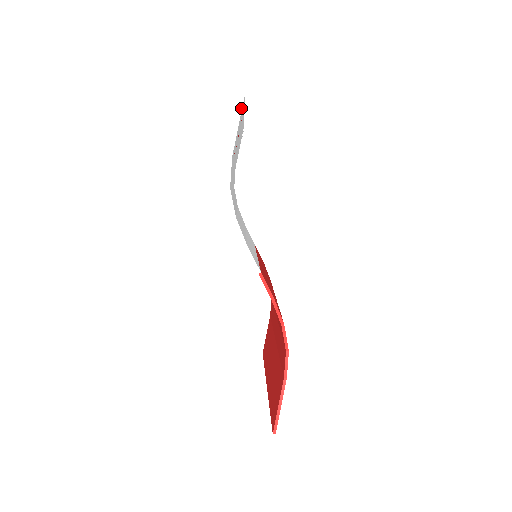
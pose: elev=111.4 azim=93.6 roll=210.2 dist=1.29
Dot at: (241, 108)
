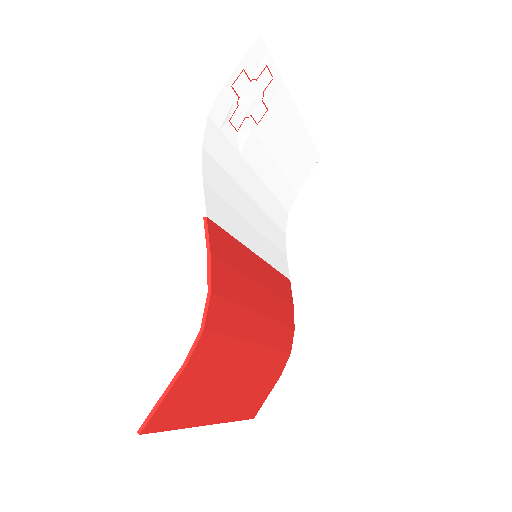
Dot at: (250, 46)
